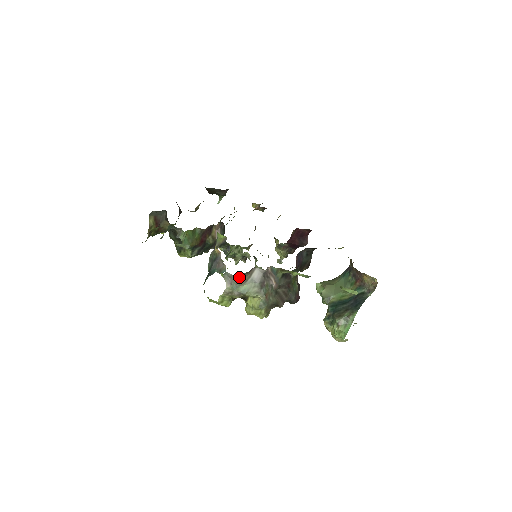
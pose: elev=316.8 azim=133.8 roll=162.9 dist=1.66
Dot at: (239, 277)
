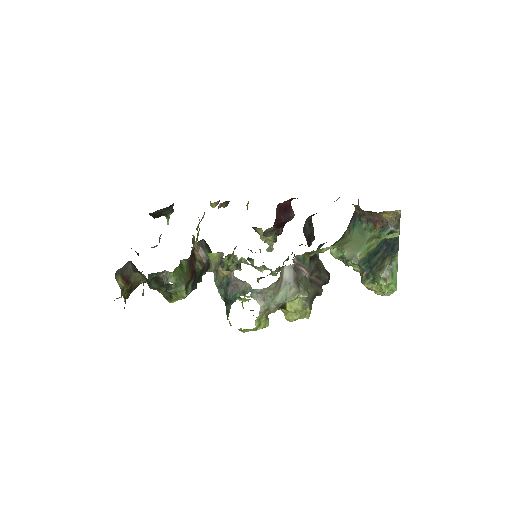
Dot at: (272, 287)
